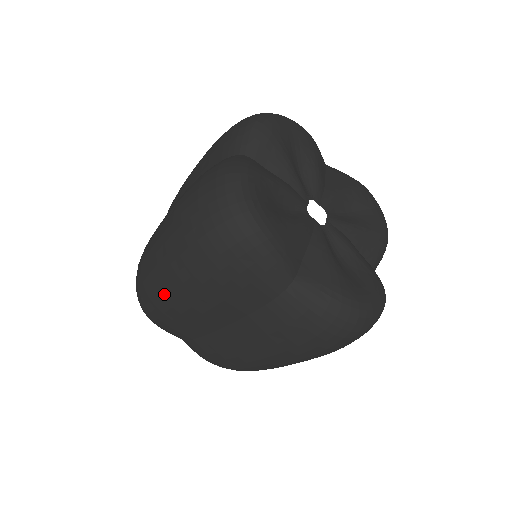
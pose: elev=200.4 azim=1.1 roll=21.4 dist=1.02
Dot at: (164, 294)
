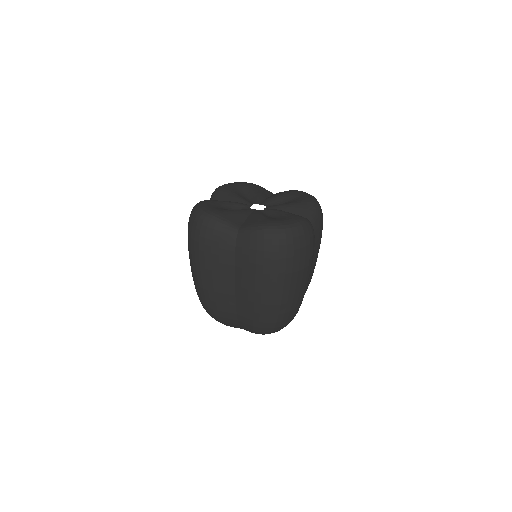
Dot at: (201, 284)
